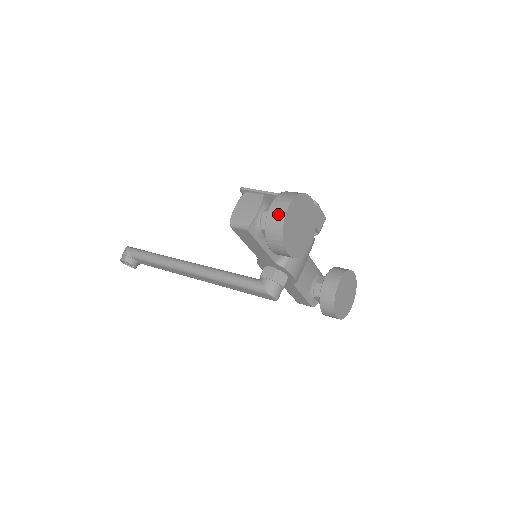
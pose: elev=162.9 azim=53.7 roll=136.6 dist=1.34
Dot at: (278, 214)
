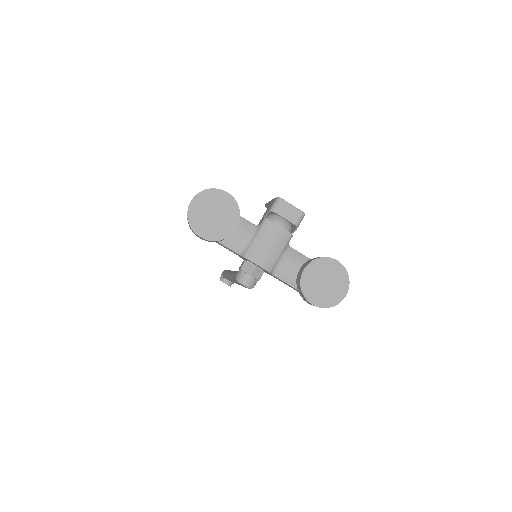
Dot at: (188, 207)
